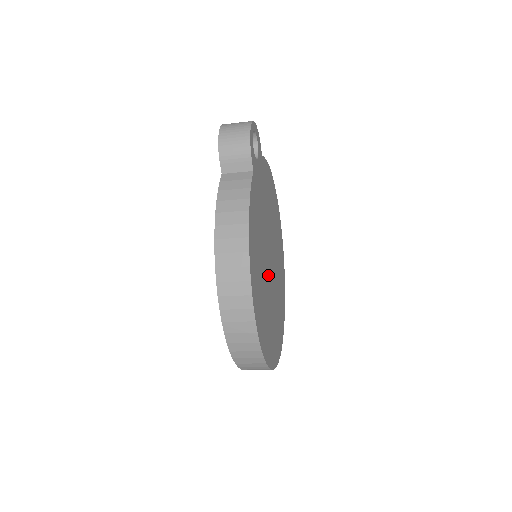
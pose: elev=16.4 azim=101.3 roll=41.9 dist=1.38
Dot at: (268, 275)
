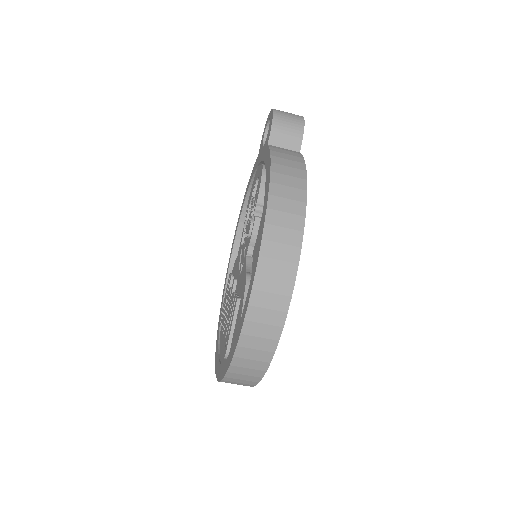
Dot at: occluded
